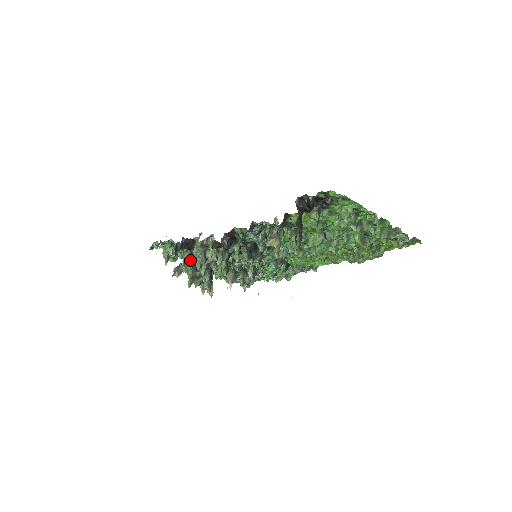
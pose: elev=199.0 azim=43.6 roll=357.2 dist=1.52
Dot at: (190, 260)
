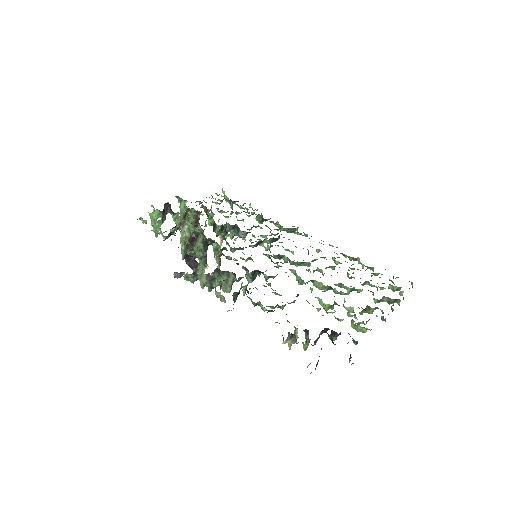
Dot at: (193, 276)
